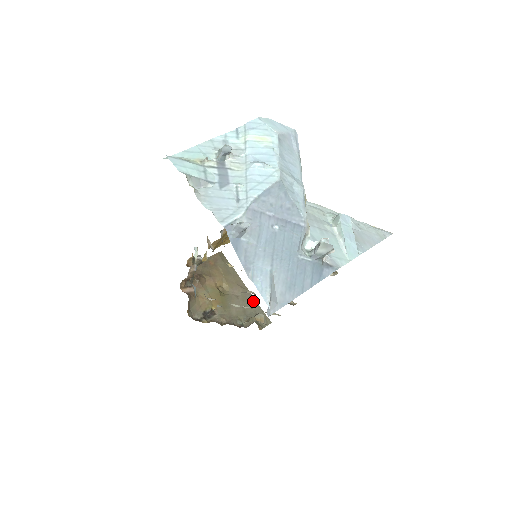
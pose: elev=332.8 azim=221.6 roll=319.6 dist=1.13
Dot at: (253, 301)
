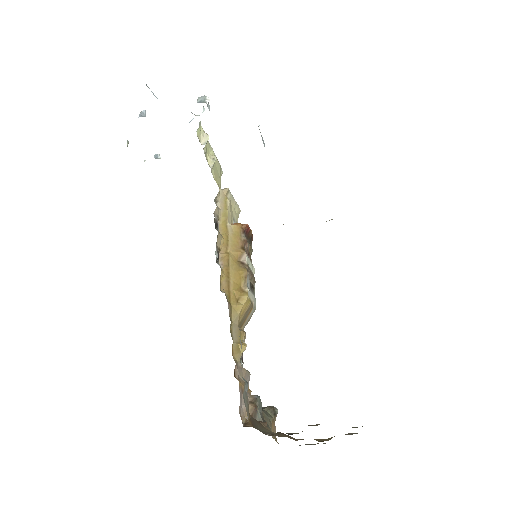
Dot at: occluded
